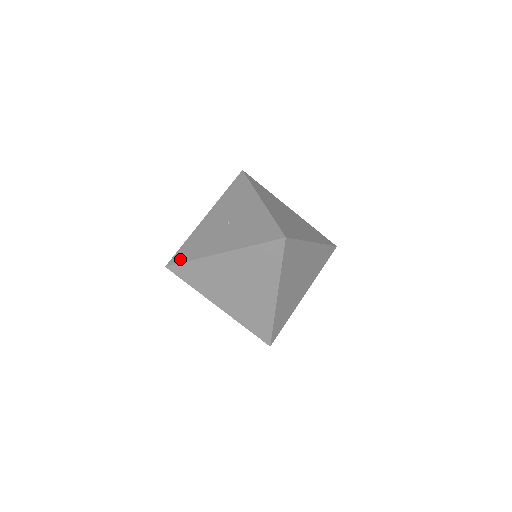
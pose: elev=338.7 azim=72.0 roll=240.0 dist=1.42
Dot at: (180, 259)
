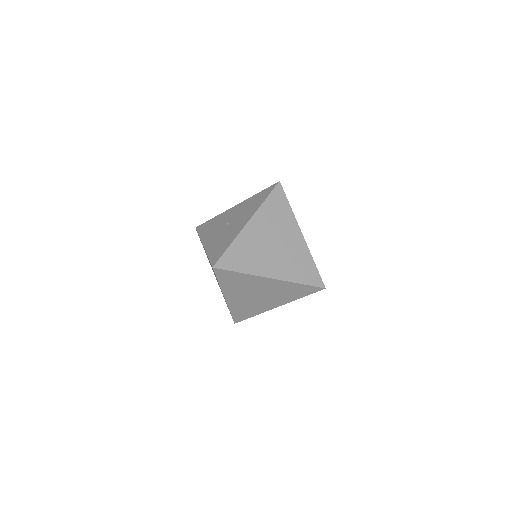
Dot at: (219, 255)
